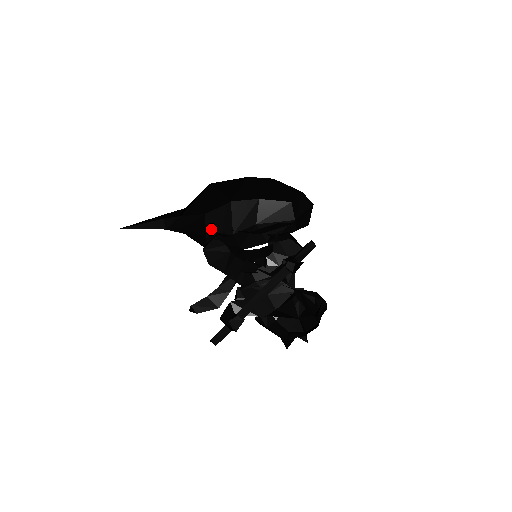
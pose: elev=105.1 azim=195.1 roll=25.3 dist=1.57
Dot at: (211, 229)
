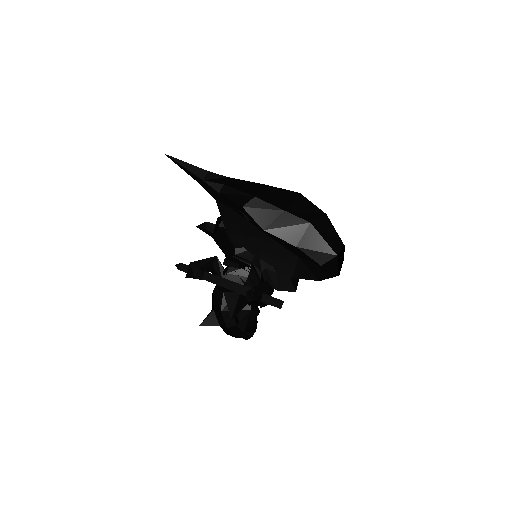
Dot at: (264, 195)
